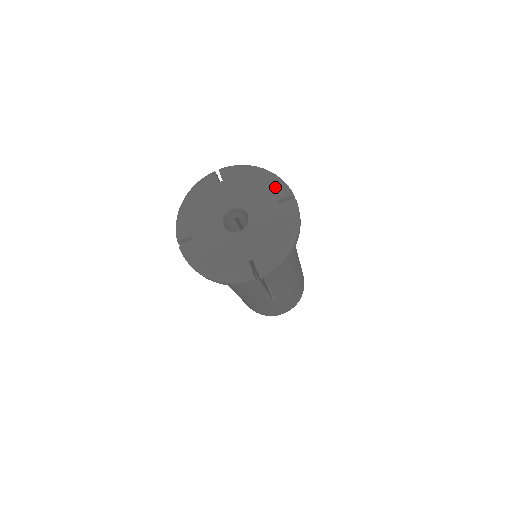
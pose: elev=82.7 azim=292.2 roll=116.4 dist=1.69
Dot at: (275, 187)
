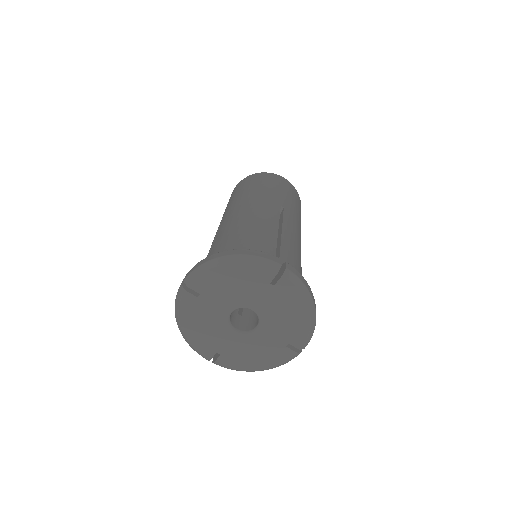
Dot at: (257, 272)
